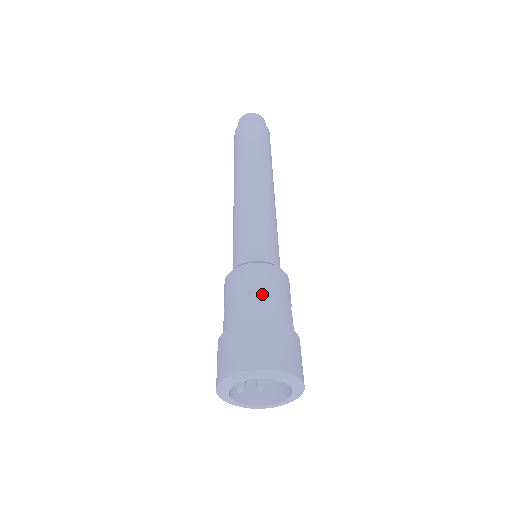
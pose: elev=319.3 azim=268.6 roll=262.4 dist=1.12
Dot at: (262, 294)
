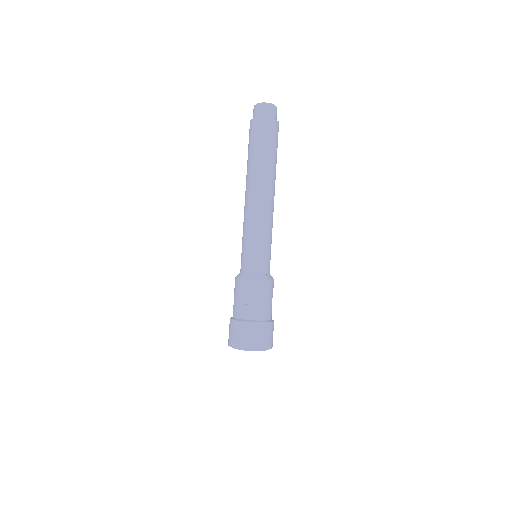
Dot at: (254, 301)
